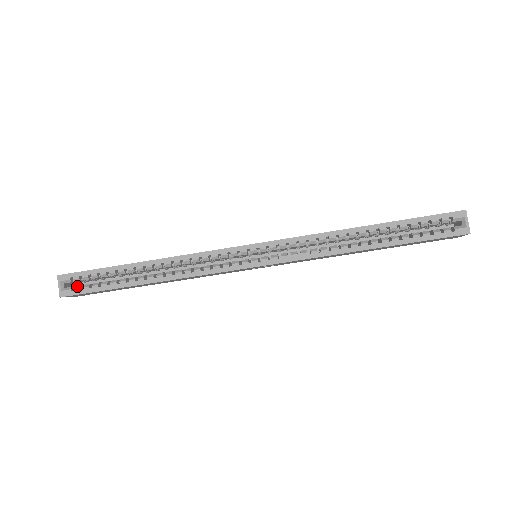
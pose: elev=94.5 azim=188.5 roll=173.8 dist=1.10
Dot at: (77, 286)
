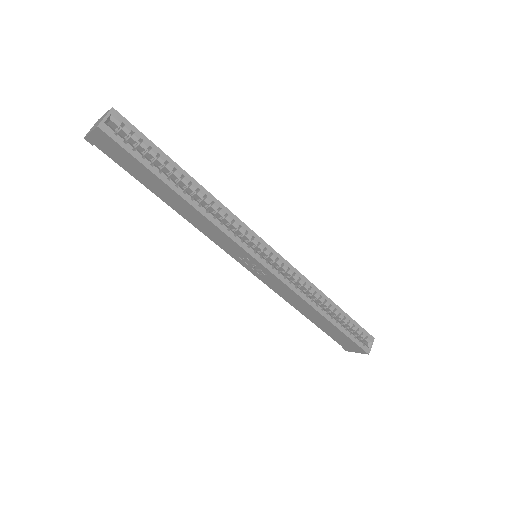
Dot at: occluded
